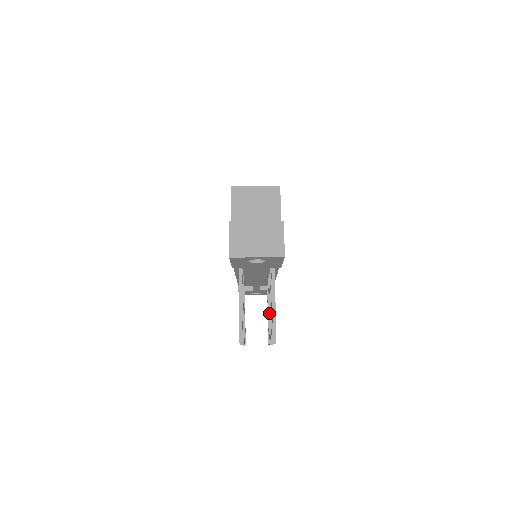
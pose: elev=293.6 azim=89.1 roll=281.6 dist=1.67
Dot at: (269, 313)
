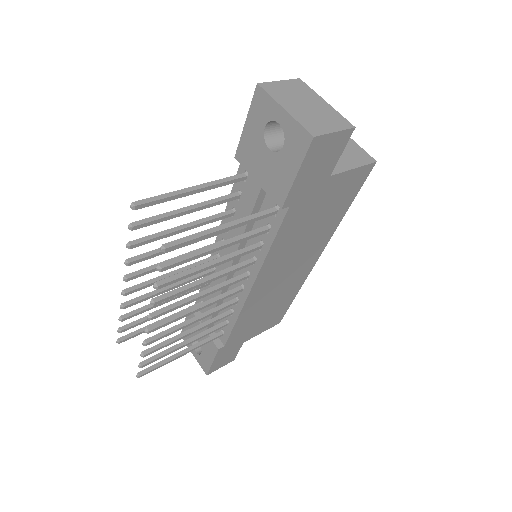
Dot at: (192, 307)
